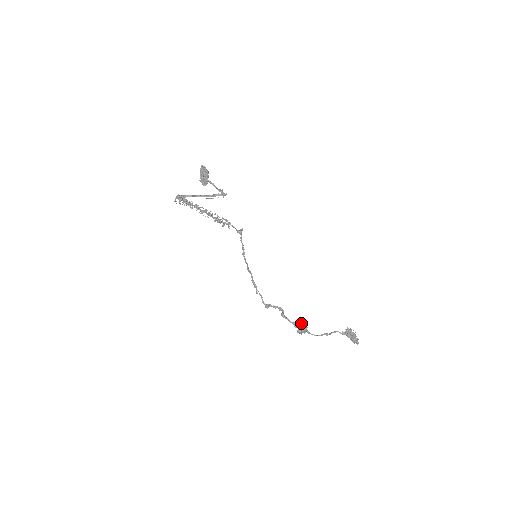
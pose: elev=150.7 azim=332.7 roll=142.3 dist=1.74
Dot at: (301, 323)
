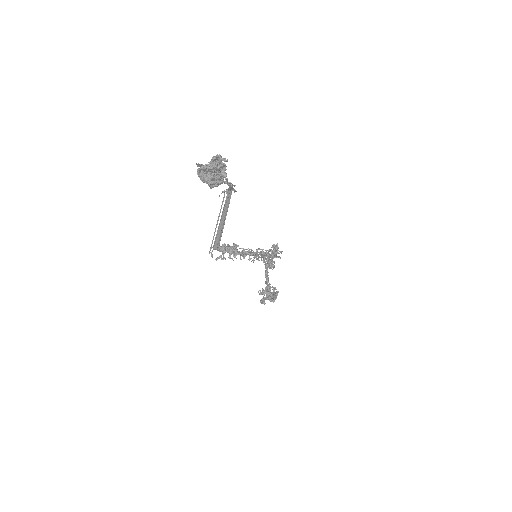
Dot at: (276, 293)
